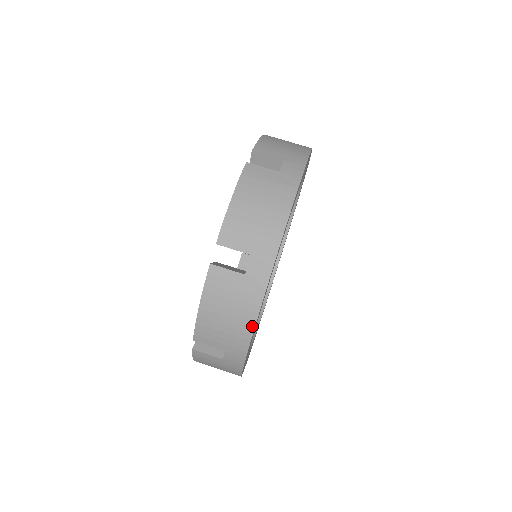
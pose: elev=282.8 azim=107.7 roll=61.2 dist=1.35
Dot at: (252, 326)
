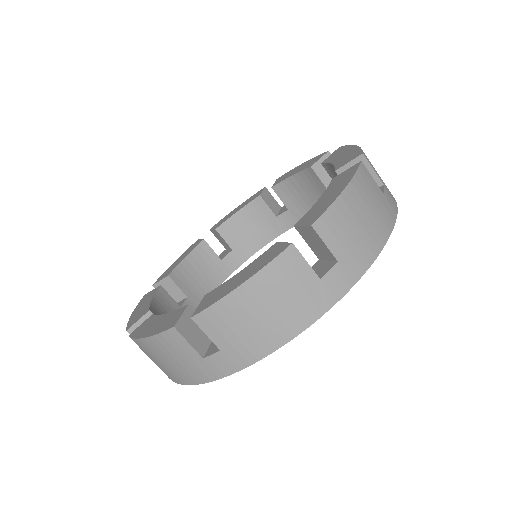
Dot at: (285, 340)
